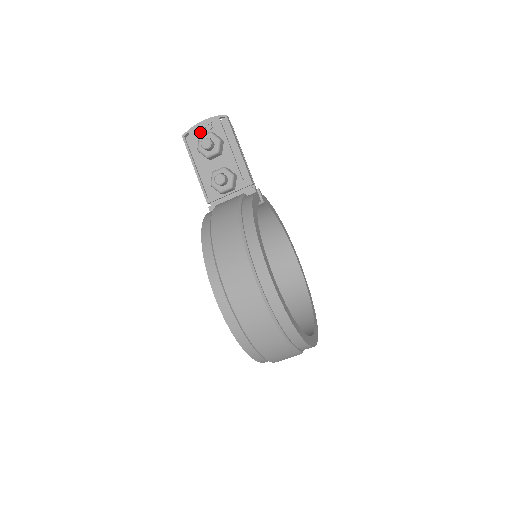
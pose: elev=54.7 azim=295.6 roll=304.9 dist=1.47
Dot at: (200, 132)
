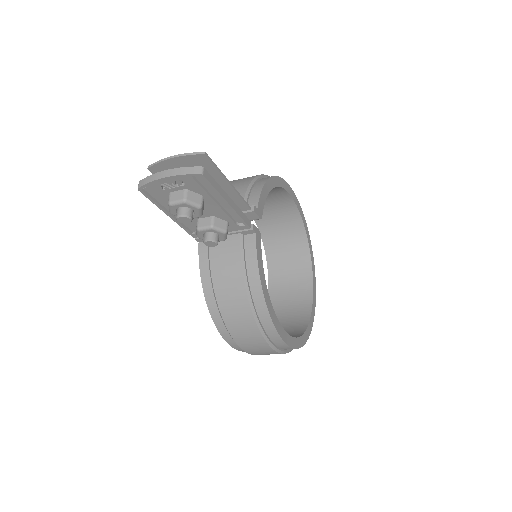
Dot at: (165, 187)
